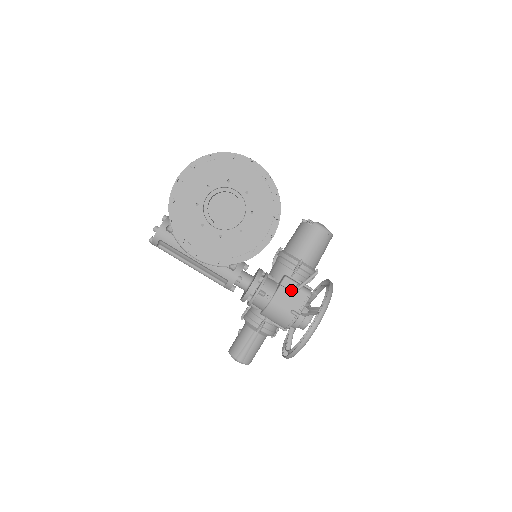
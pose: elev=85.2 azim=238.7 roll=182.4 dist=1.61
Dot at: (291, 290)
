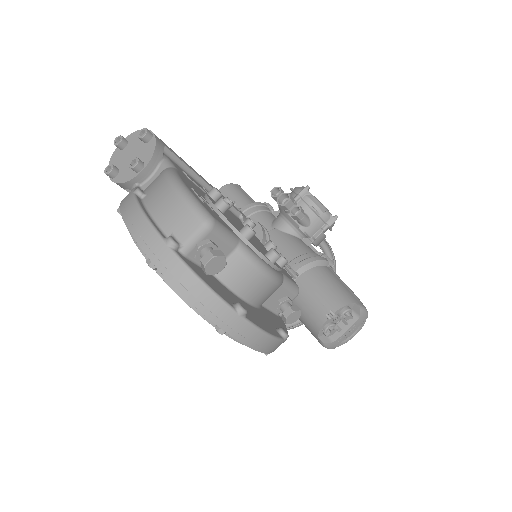
Dot at: occluded
